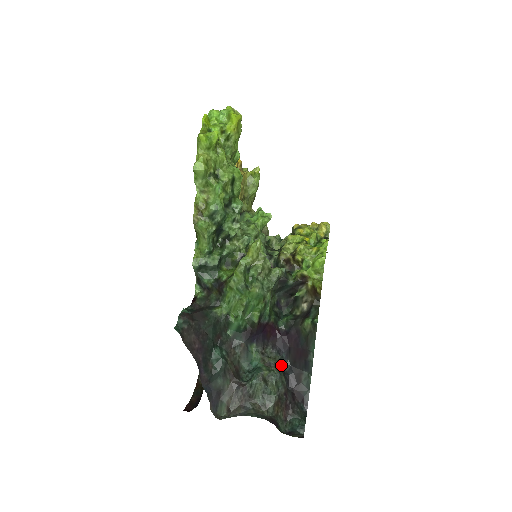
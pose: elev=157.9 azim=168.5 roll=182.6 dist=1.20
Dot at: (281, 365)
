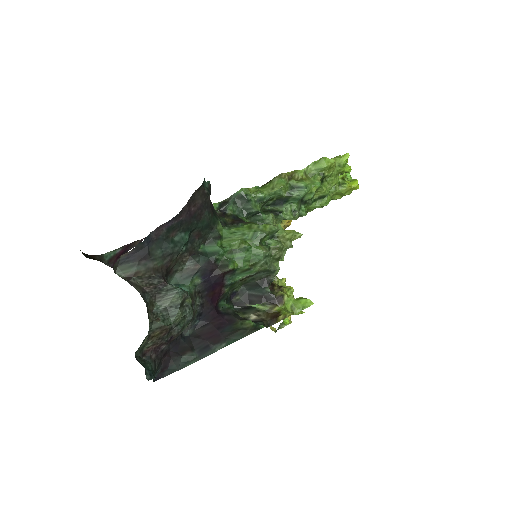
Dot at: occluded
